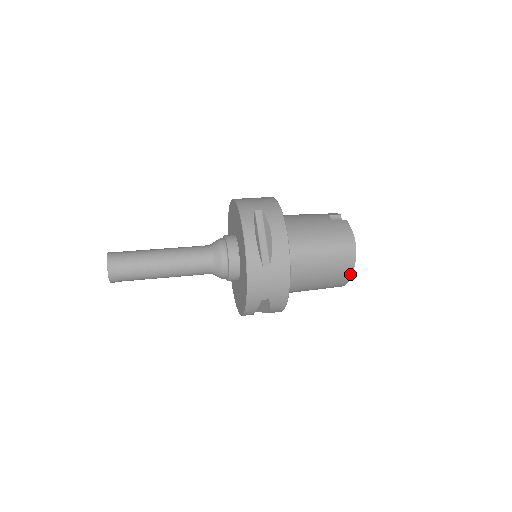
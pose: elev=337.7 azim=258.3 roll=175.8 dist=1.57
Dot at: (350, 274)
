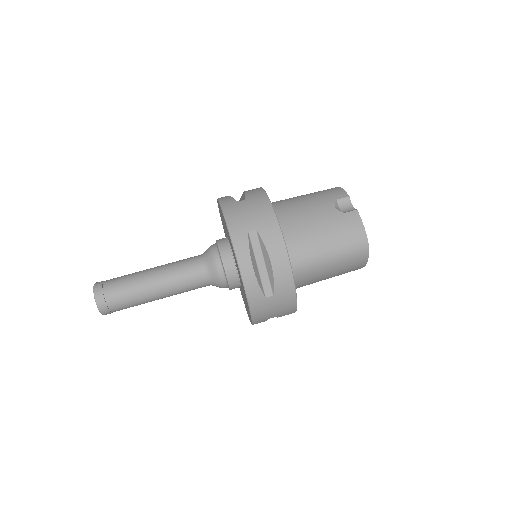
Dot at: (362, 267)
